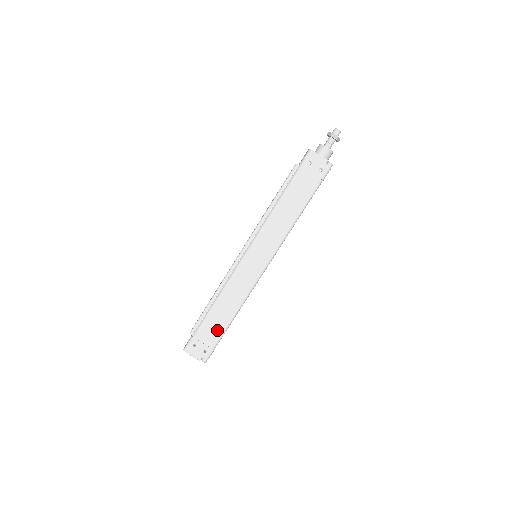
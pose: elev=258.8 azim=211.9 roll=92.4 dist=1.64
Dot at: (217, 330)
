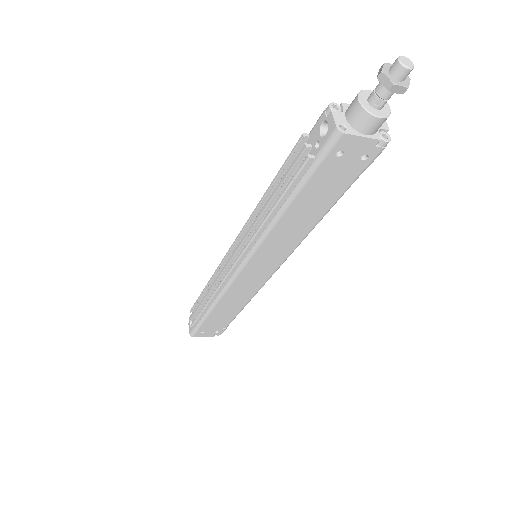
Dot at: (225, 319)
